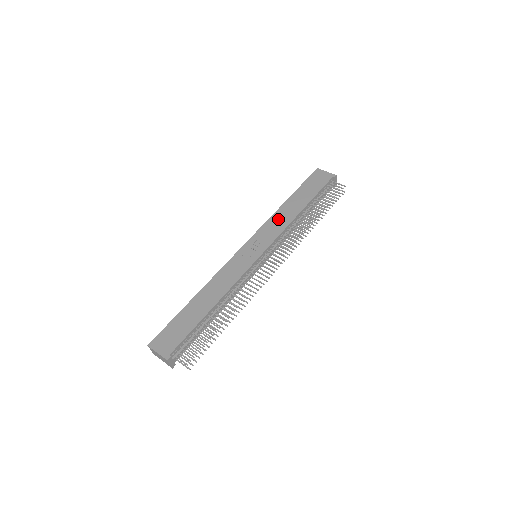
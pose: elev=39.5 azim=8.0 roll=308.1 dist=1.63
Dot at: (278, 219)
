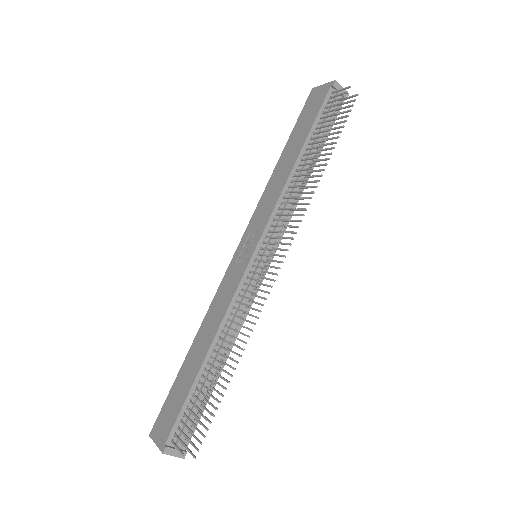
Dot at: (271, 190)
